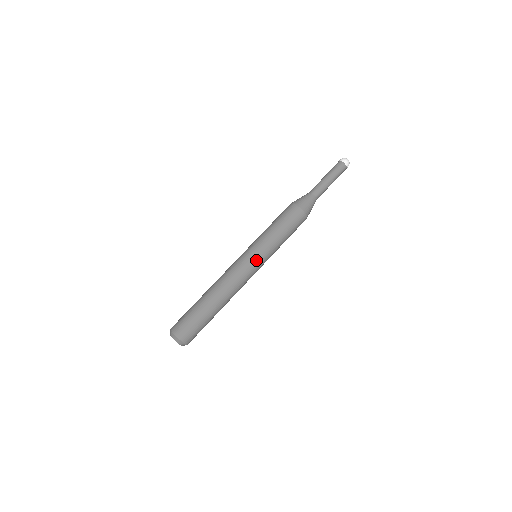
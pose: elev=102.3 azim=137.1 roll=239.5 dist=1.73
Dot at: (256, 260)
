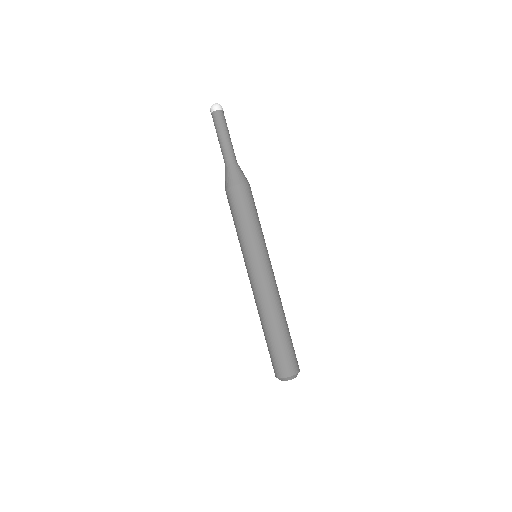
Dot at: (265, 259)
